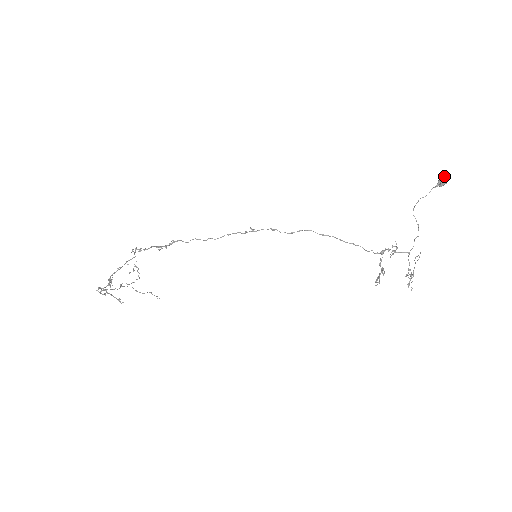
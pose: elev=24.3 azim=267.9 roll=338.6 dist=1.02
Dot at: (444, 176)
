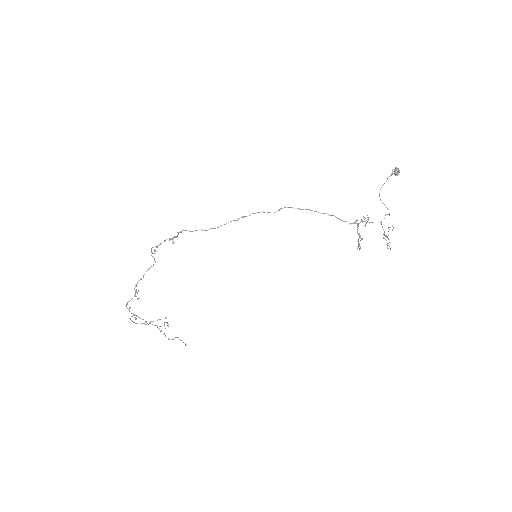
Dot at: (397, 168)
